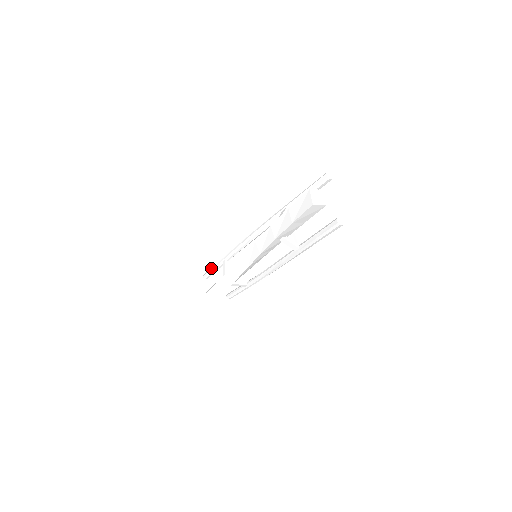
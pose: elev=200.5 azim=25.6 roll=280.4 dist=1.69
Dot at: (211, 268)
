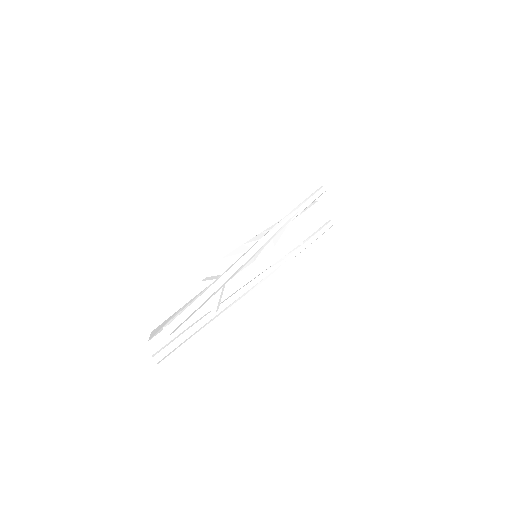
Dot at: occluded
